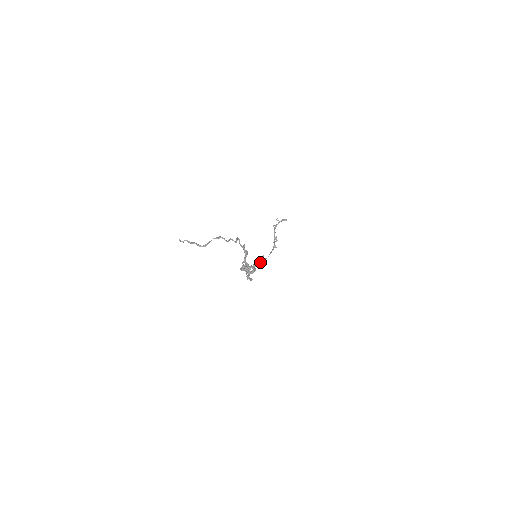
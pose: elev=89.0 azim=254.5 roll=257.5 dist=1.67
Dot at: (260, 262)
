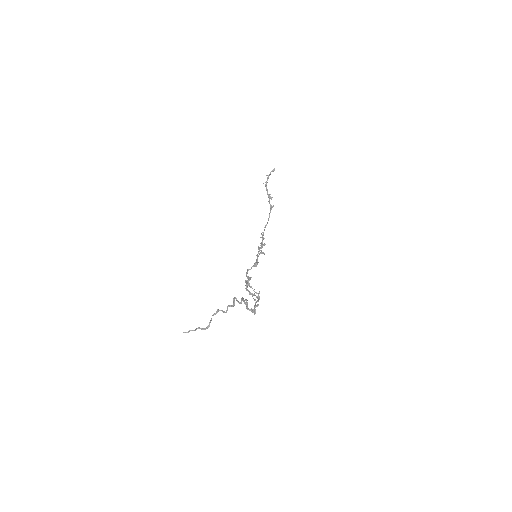
Dot at: occluded
